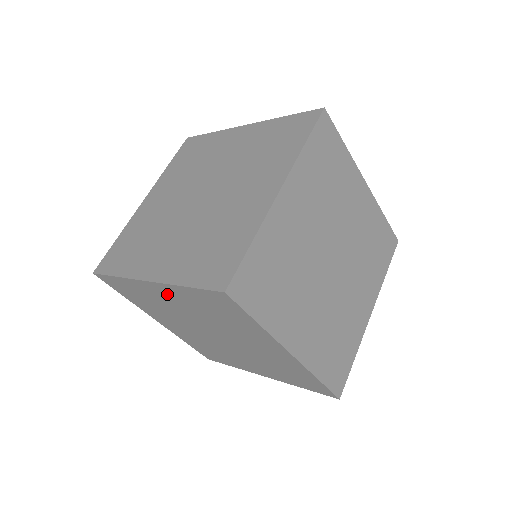
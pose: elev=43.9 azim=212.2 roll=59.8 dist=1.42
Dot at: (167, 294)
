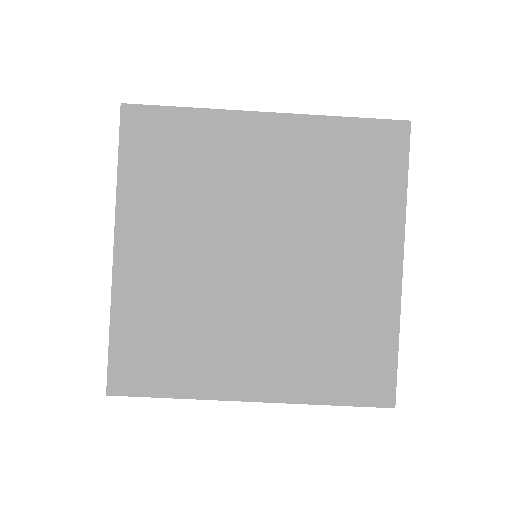
Dot at: (143, 241)
